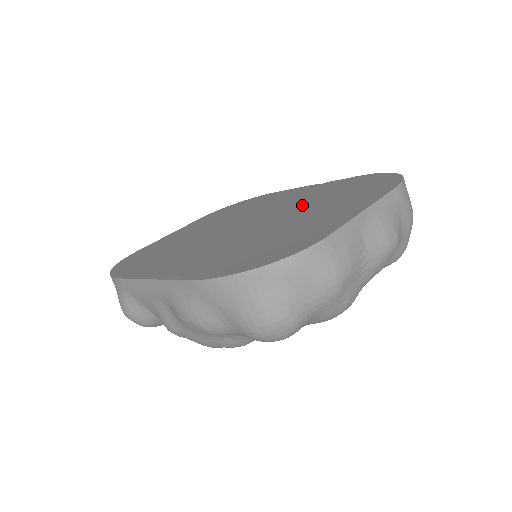
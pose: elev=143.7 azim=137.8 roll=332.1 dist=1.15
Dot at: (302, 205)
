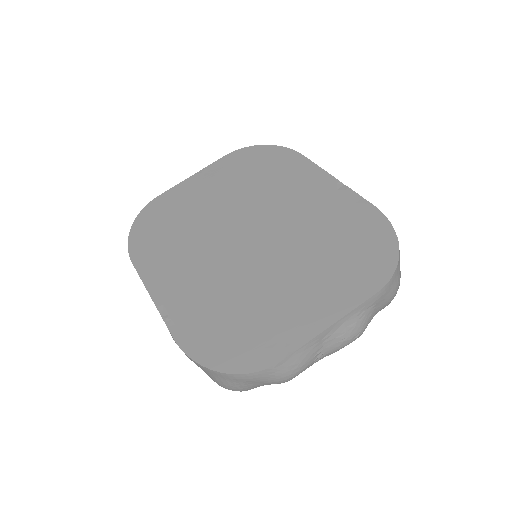
Dot at: (301, 241)
